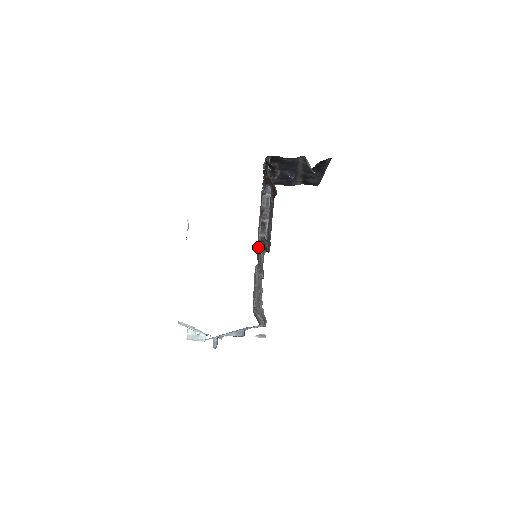
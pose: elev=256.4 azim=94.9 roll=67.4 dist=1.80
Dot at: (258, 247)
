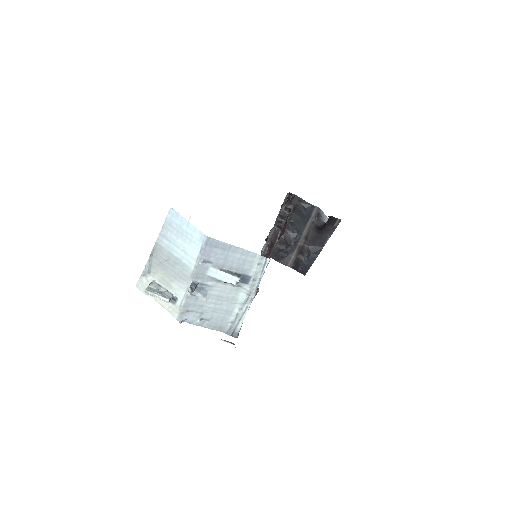
Dot at: occluded
